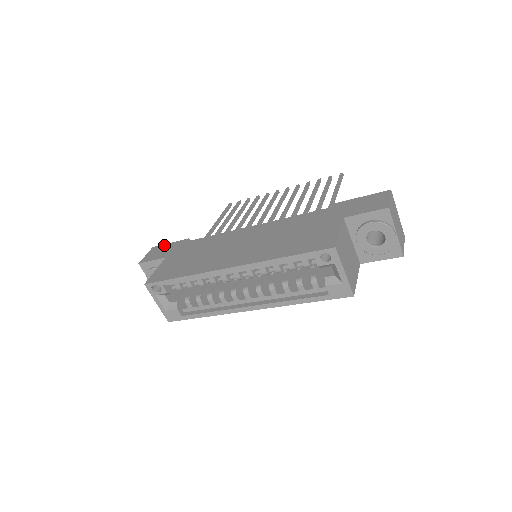
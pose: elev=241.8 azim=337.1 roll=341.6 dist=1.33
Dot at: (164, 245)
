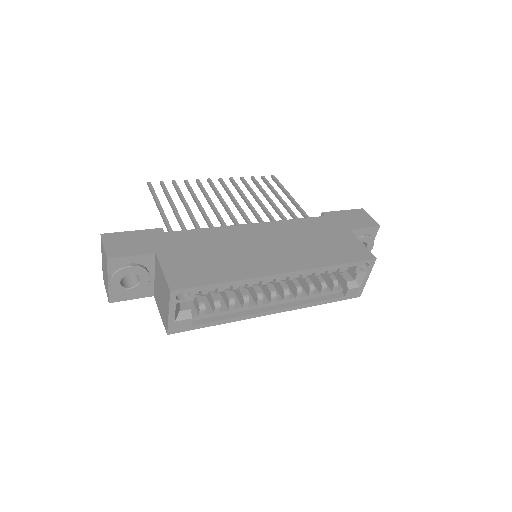
Dot at: (124, 233)
